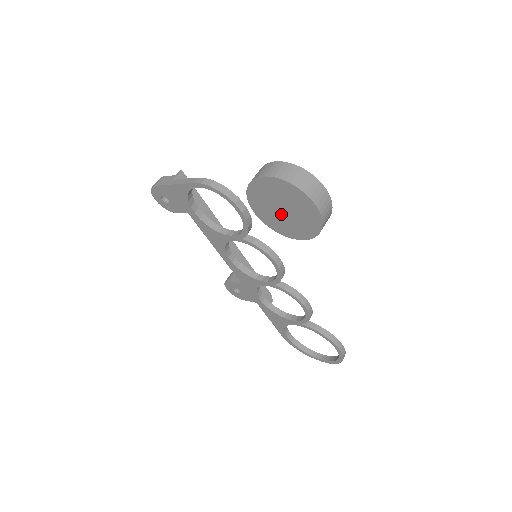
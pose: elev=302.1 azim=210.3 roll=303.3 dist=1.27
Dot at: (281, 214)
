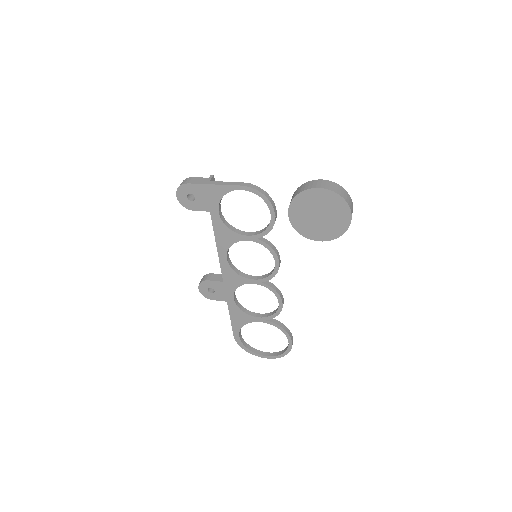
Dot at: (315, 219)
